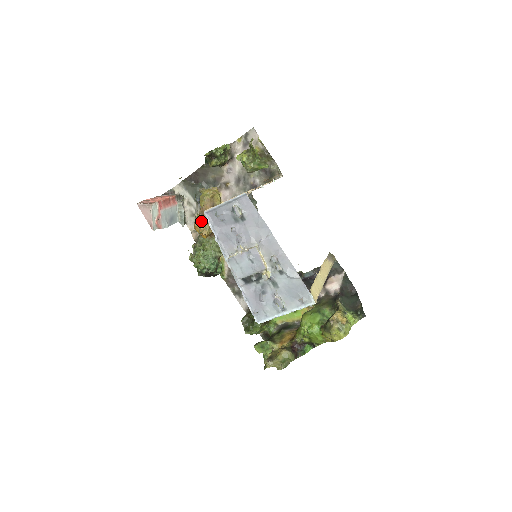
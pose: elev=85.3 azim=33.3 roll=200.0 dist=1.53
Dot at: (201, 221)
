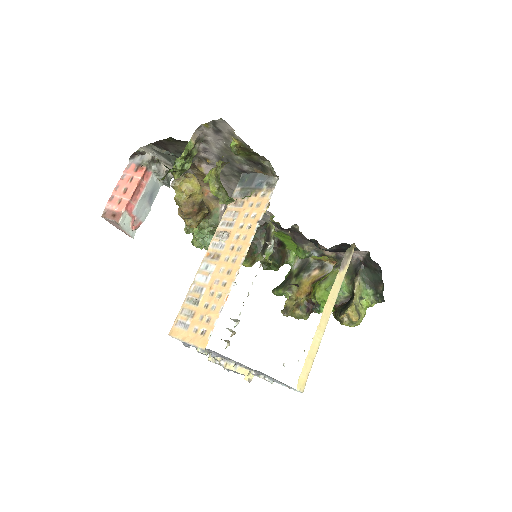
Dot at: (184, 218)
